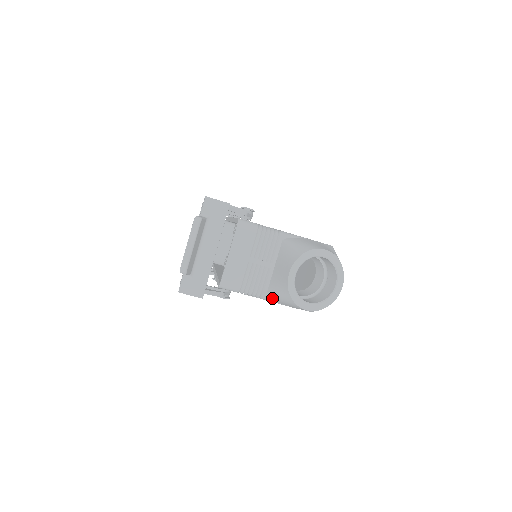
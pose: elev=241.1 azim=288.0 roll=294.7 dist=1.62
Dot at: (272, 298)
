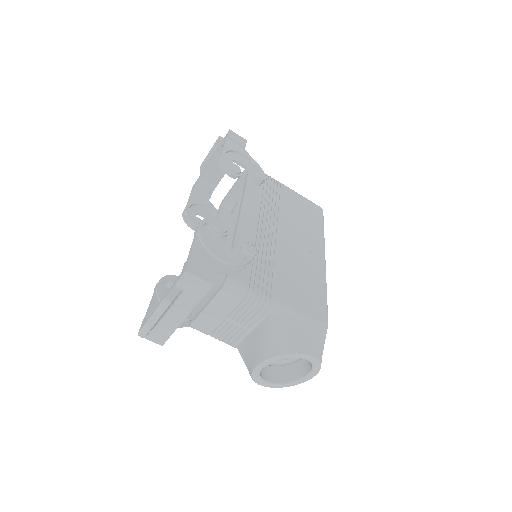
Dot at: occluded
